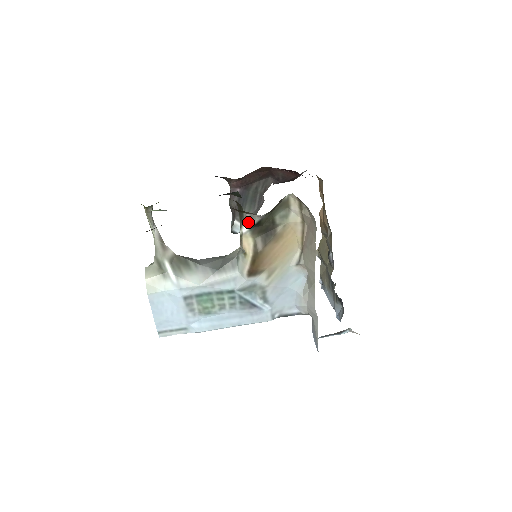
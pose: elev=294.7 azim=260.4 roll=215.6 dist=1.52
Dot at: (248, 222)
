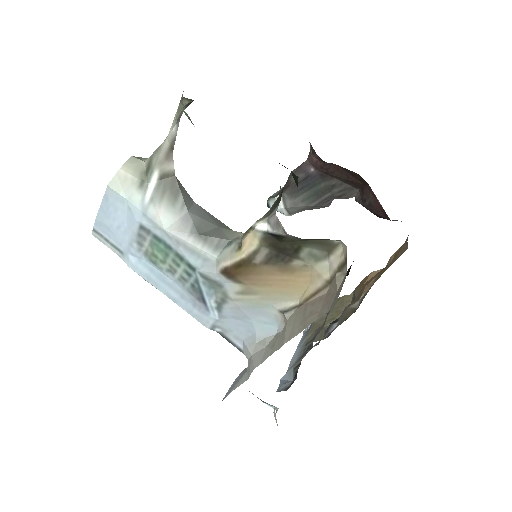
Dot at: (270, 223)
